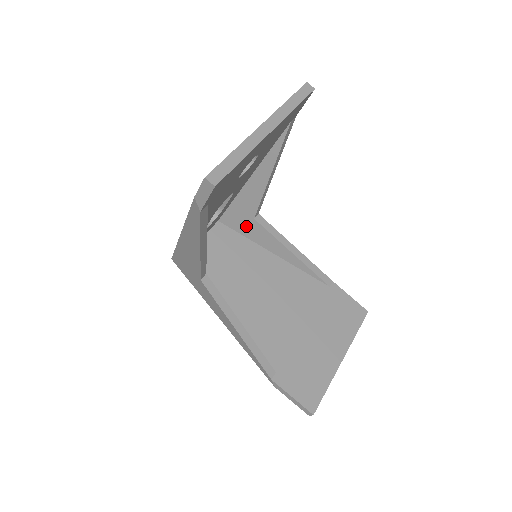
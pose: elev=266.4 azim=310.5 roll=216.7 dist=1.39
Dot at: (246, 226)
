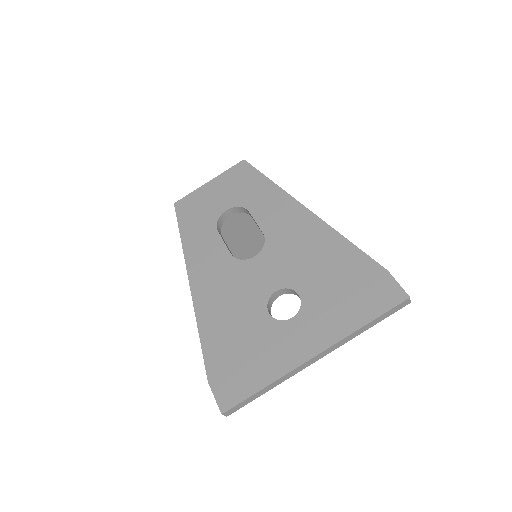
Dot at: occluded
